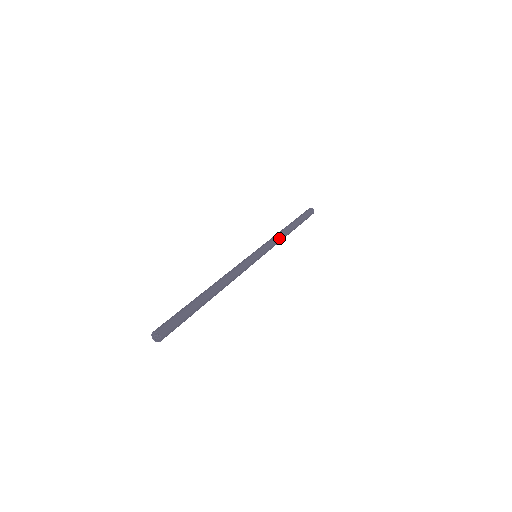
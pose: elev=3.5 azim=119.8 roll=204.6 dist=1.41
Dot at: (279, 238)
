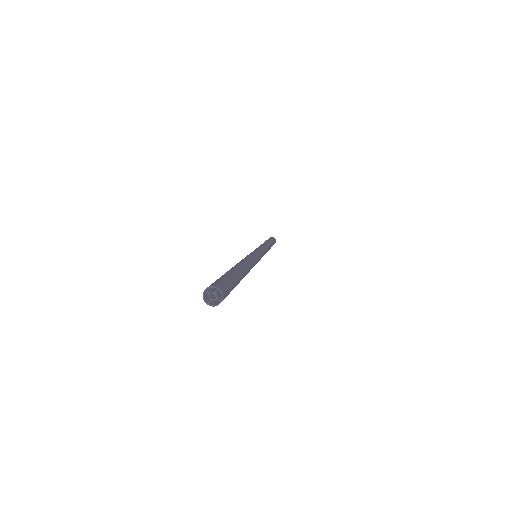
Dot at: (266, 247)
